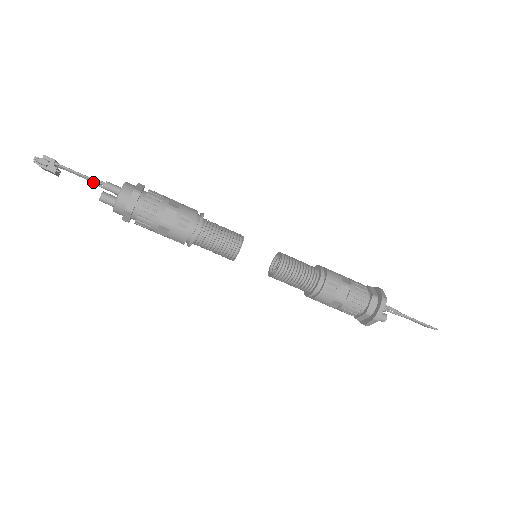
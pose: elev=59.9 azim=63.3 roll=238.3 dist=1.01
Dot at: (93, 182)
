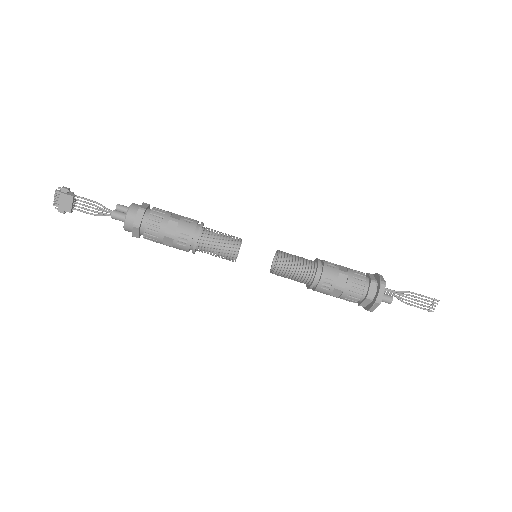
Dot at: (104, 210)
